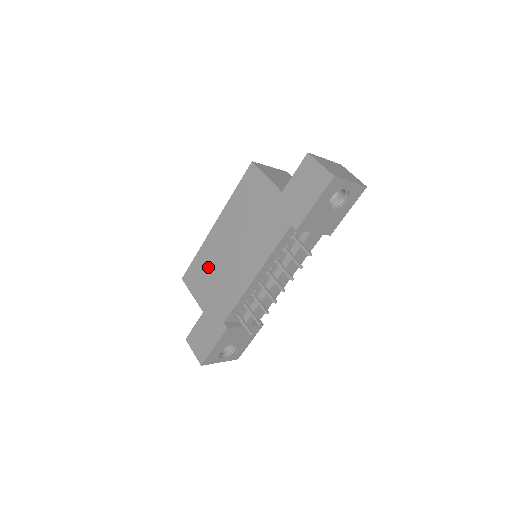
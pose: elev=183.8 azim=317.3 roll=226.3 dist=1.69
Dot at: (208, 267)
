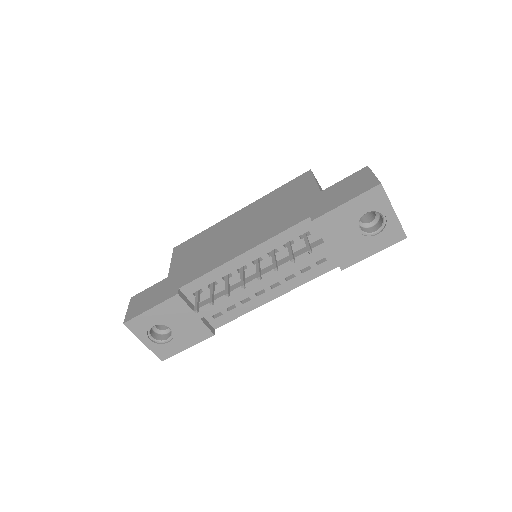
Dot at: (205, 241)
